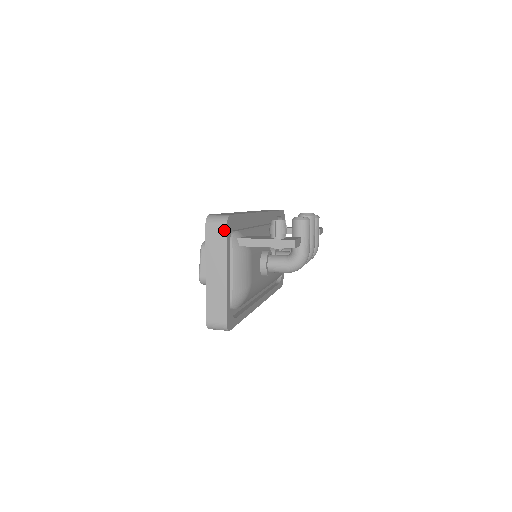
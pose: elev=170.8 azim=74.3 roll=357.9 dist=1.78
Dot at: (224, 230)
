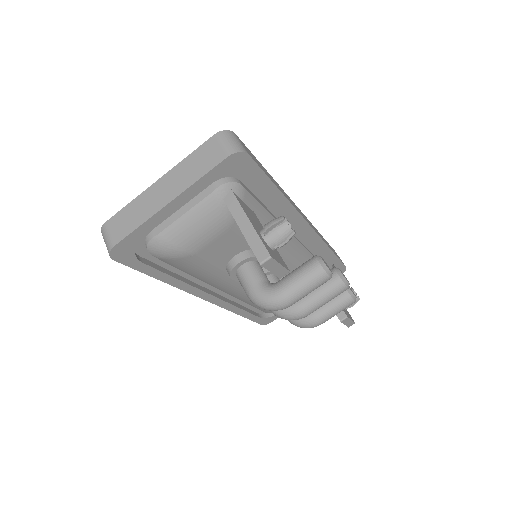
Dot at: (221, 157)
